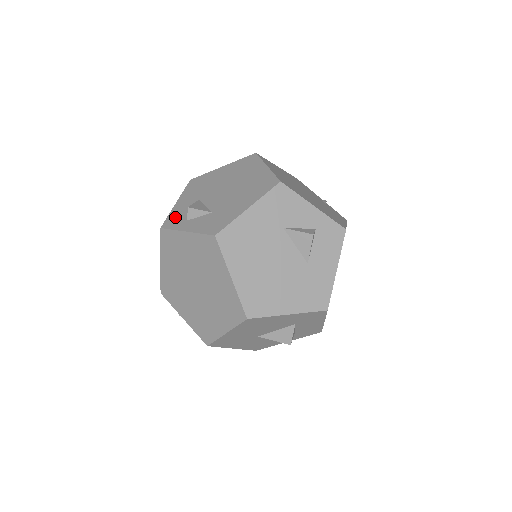
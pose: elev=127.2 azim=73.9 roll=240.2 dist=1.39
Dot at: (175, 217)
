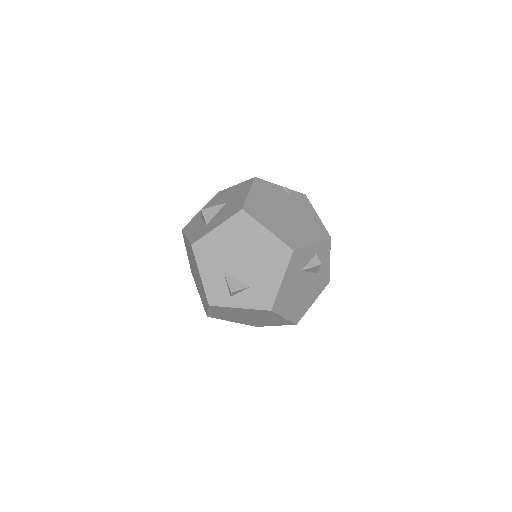
Dot at: (215, 293)
